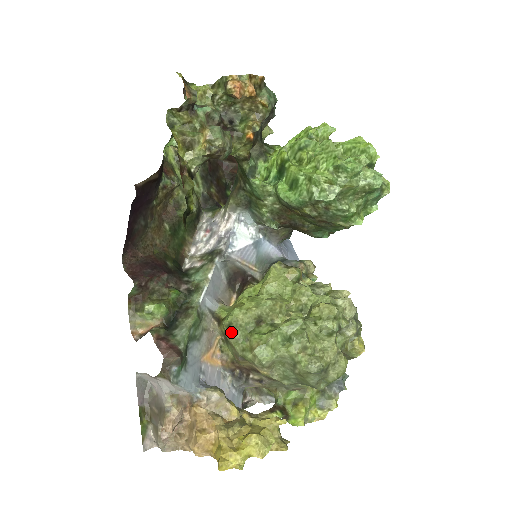
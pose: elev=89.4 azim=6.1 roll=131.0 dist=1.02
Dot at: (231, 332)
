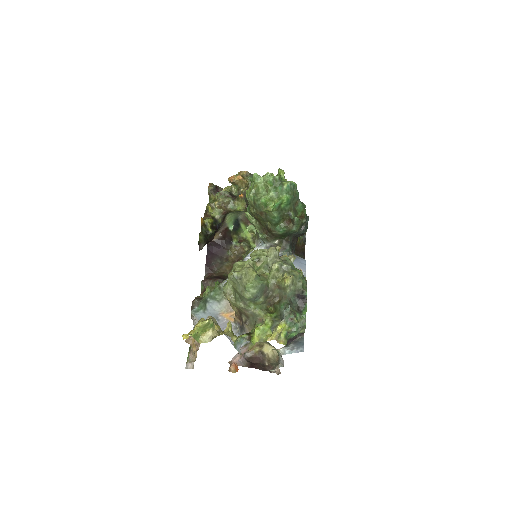
Dot at: occluded
